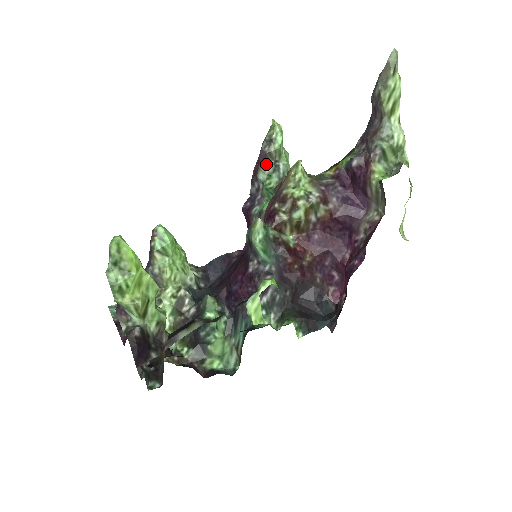
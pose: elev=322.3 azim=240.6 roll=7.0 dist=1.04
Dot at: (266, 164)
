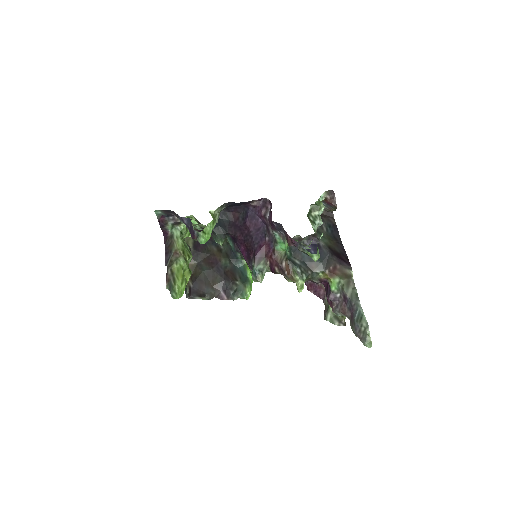
Dot at: occluded
